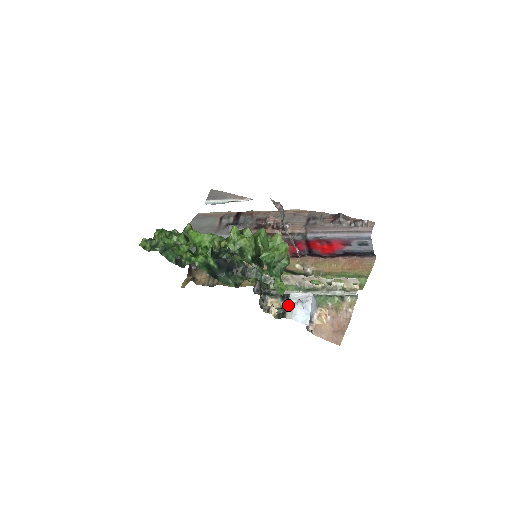
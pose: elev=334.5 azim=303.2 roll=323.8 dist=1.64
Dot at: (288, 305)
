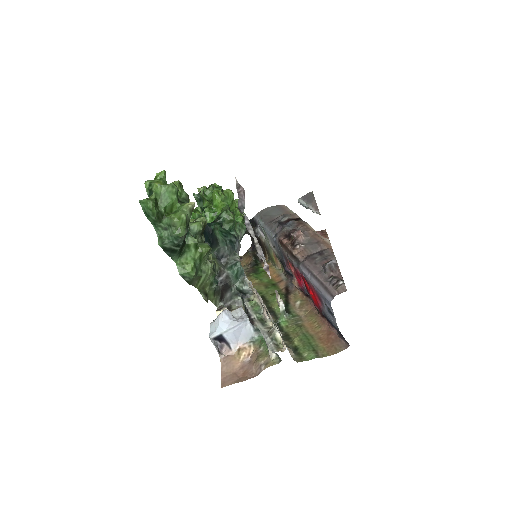
Dot at: occluded
